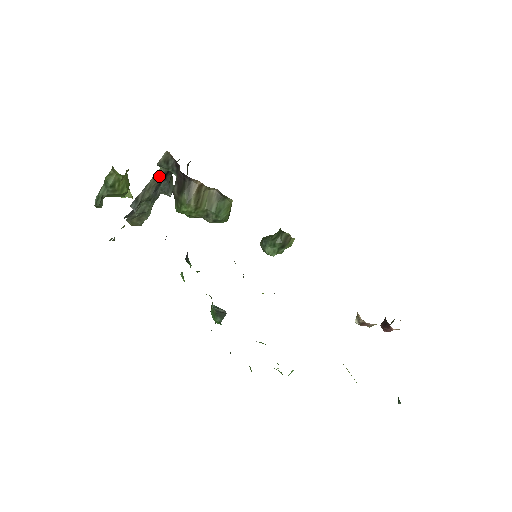
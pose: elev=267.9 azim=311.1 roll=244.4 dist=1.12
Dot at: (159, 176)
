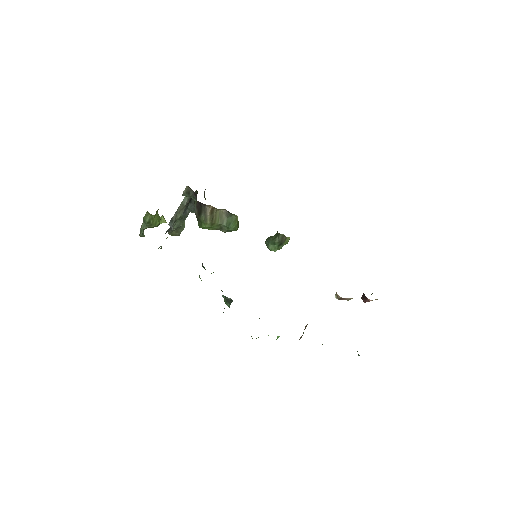
Dot at: (185, 202)
